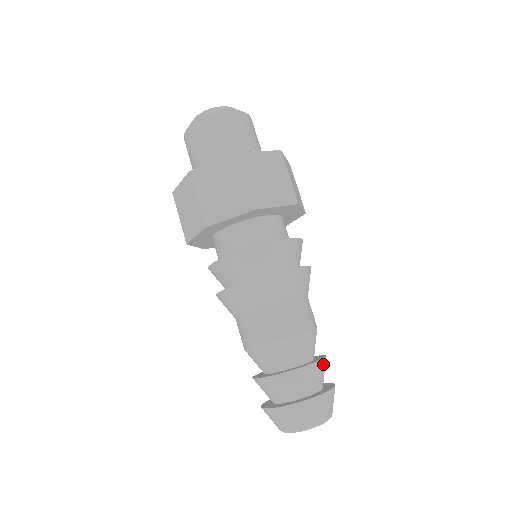
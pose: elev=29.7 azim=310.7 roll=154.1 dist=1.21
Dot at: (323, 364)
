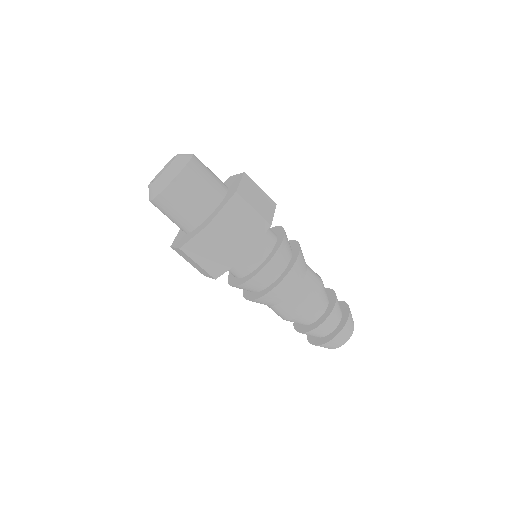
Dot at: (336, 306)
